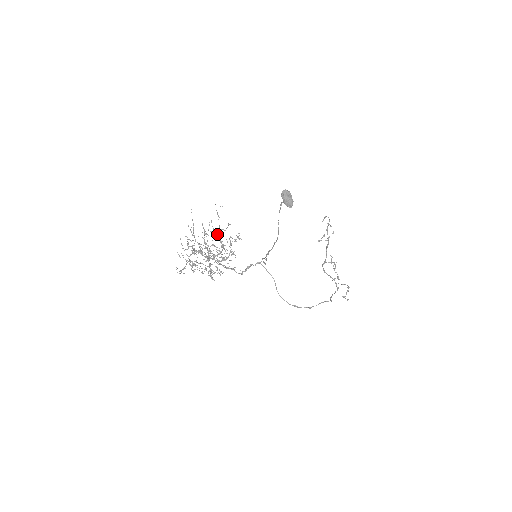
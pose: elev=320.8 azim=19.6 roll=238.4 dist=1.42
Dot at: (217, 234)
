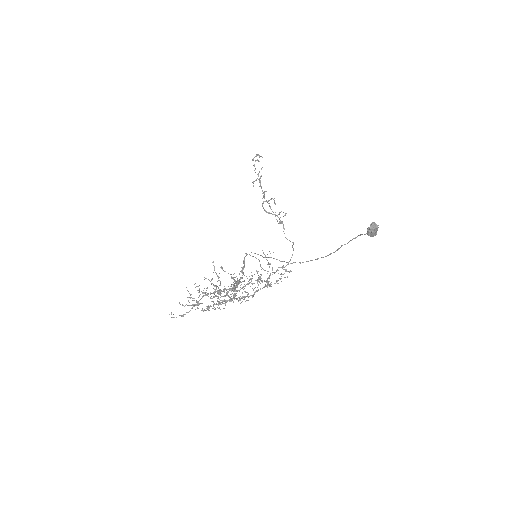
Dot at: (267, 281)
